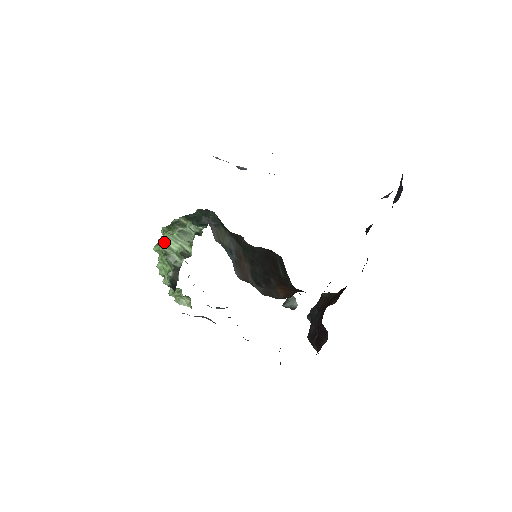
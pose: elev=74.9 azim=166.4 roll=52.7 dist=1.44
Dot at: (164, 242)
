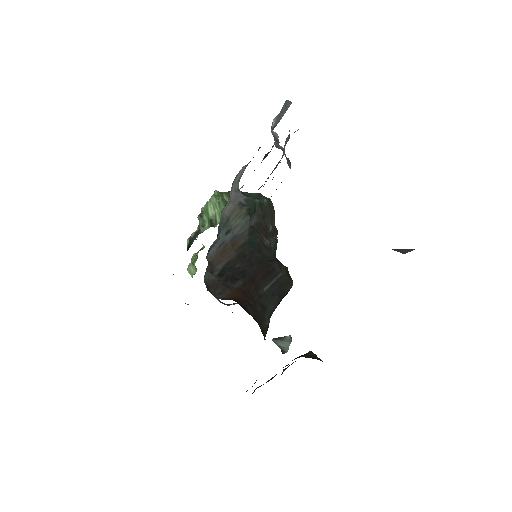
Dot at: (207, 203)
